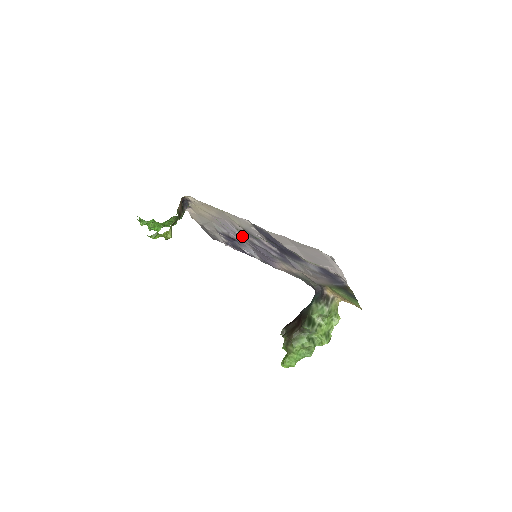
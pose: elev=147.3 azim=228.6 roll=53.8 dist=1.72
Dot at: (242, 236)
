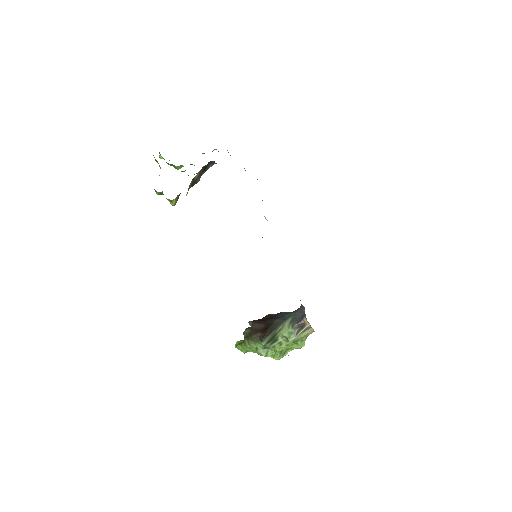
Dot at: occluded
